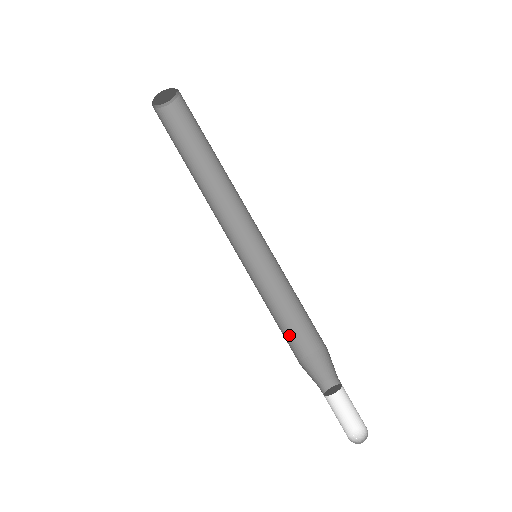
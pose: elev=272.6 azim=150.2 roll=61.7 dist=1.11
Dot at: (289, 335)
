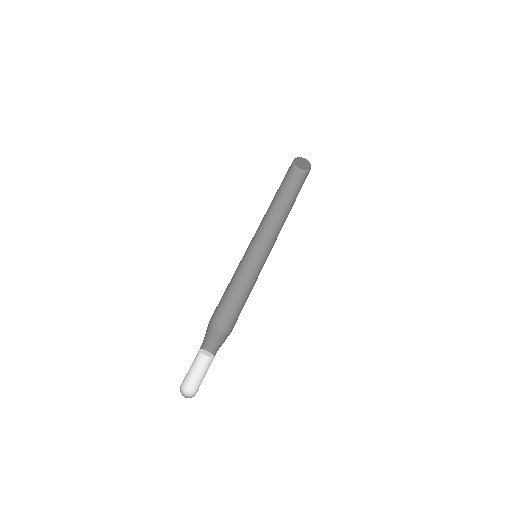
Dot at: (222, 308)
